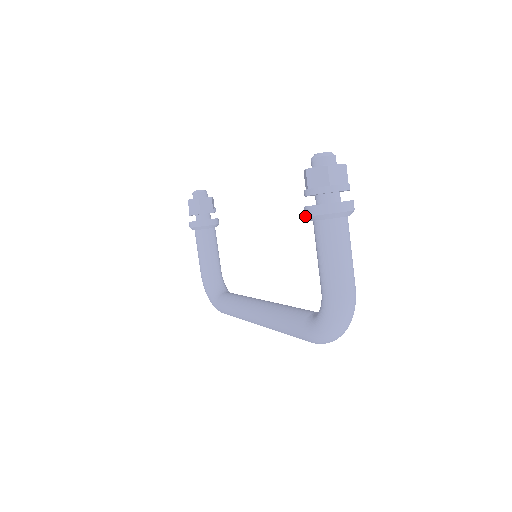
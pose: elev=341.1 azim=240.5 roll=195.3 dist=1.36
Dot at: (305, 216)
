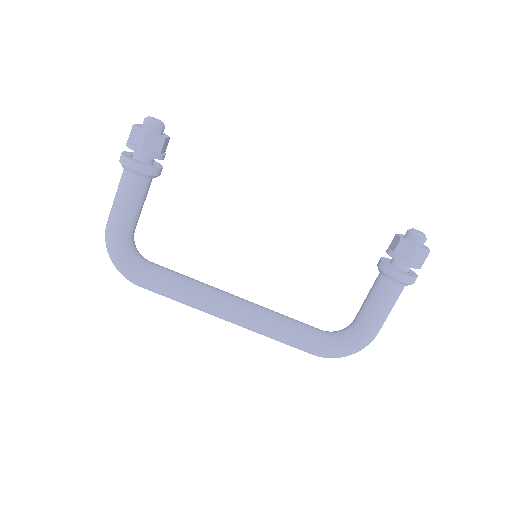
Dot at: (393, 277)
